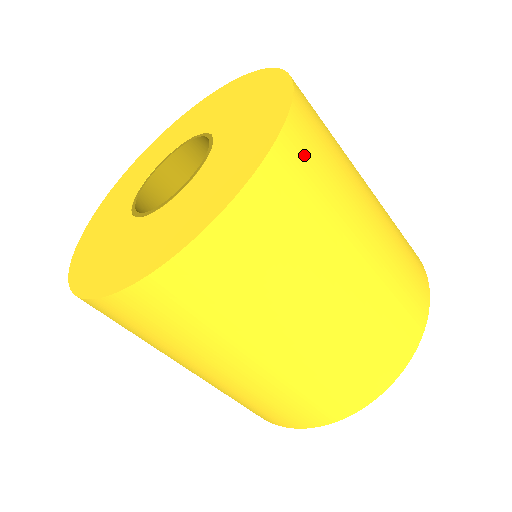
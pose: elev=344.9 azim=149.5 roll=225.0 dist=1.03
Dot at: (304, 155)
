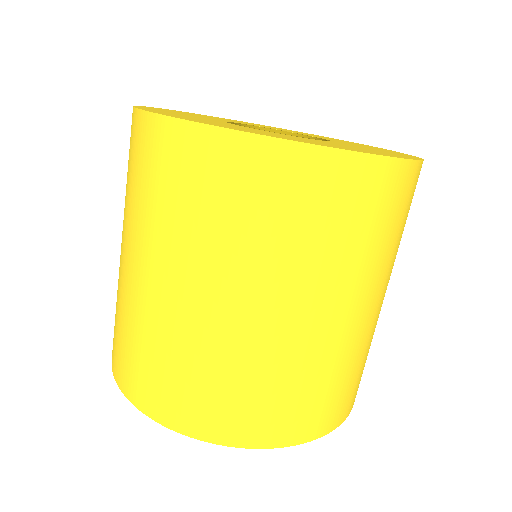
Dot at: (303, 184)
